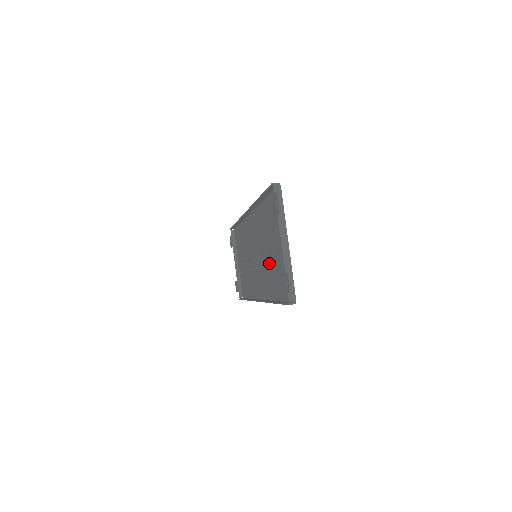
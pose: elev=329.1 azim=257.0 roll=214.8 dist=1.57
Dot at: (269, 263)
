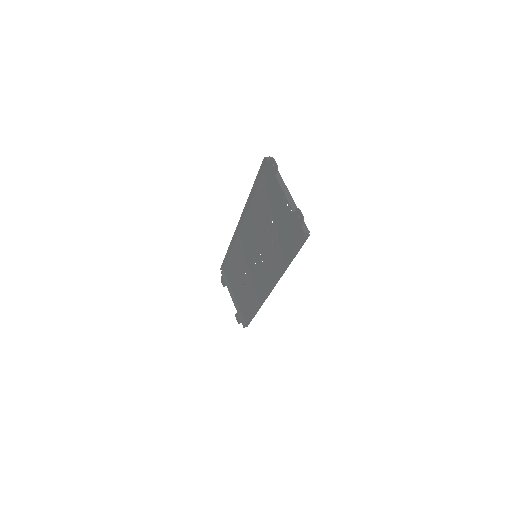
Dot at: (273, 239)
